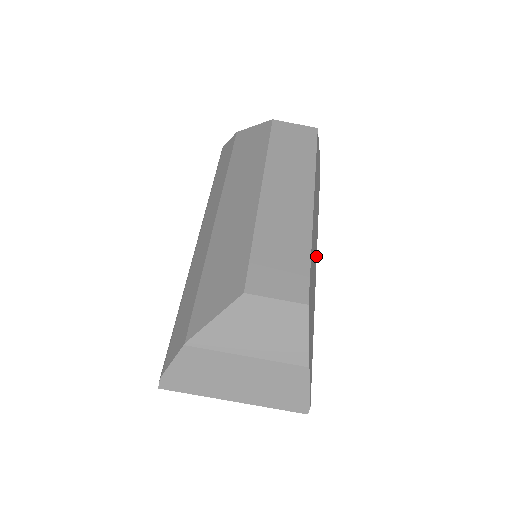
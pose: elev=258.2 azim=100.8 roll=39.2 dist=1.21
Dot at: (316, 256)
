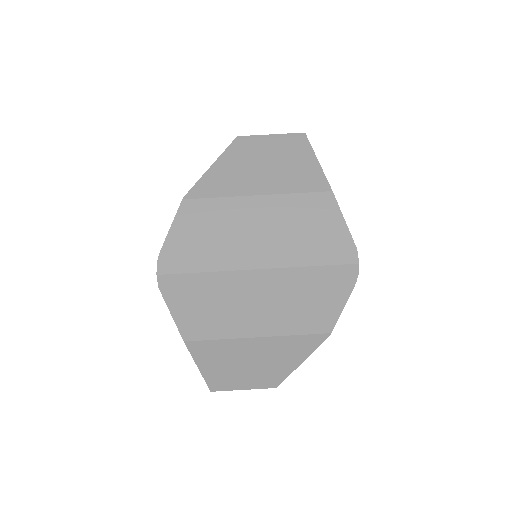
Dot at: occluded
